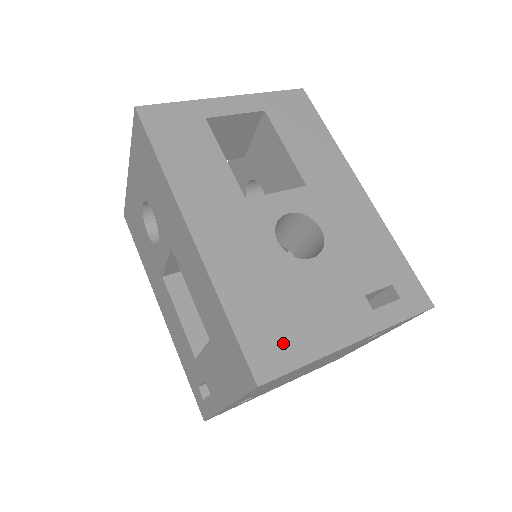
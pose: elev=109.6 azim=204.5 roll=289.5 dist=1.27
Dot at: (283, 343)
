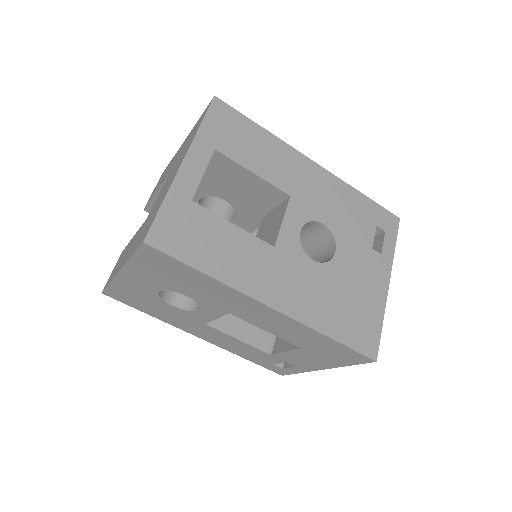
Dot at: (366, 324)
